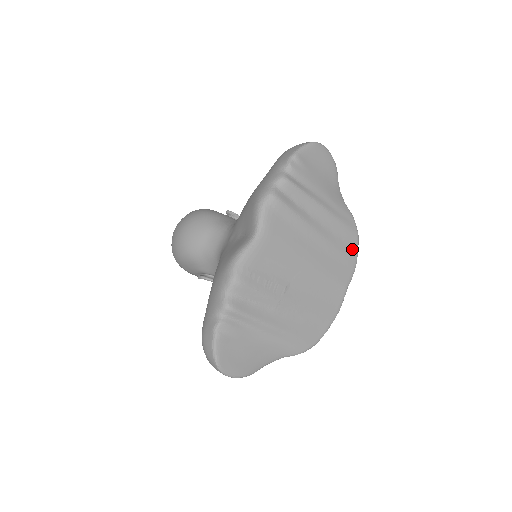
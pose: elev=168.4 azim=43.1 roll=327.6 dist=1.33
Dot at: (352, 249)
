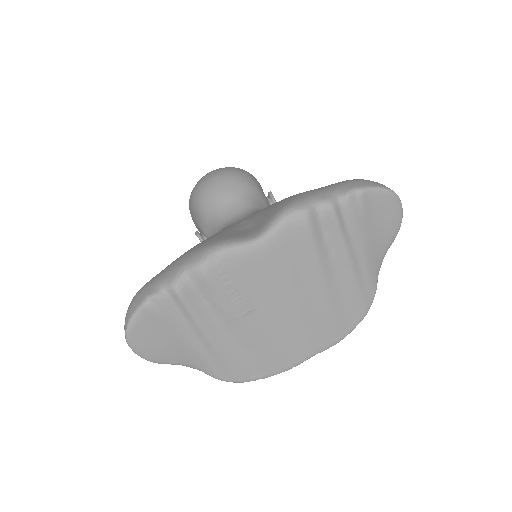
Dot at: (349, 323)
